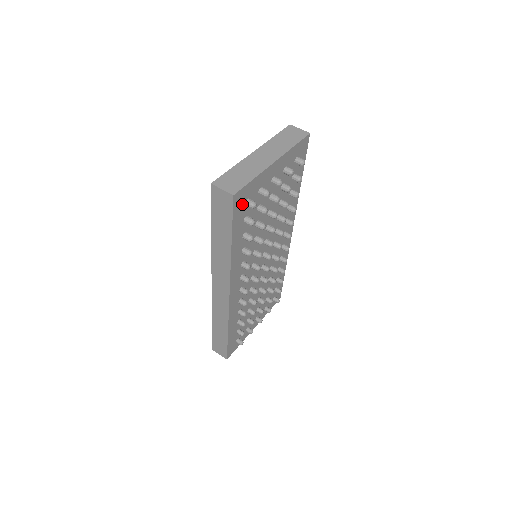
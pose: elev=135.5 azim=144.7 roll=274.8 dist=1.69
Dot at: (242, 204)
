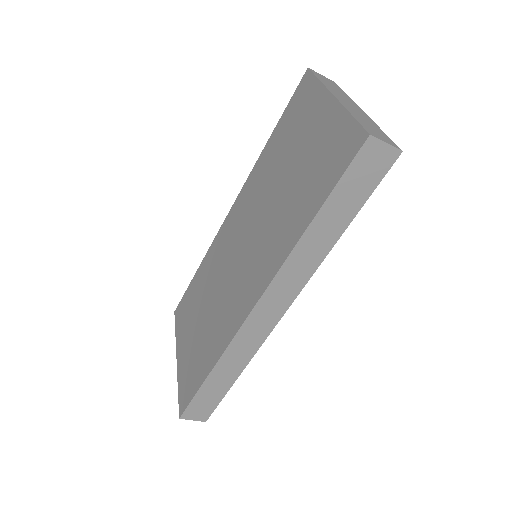
Dot at: occluded
